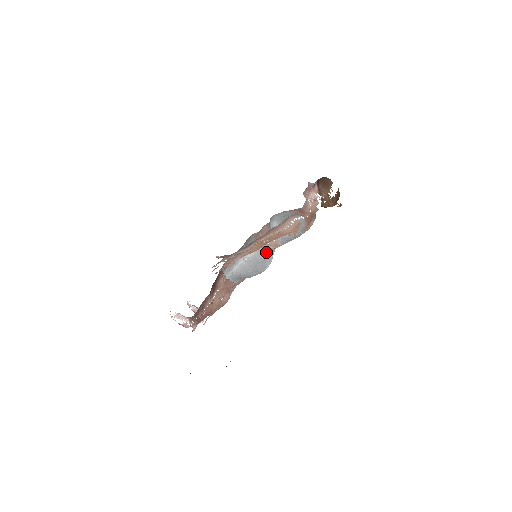
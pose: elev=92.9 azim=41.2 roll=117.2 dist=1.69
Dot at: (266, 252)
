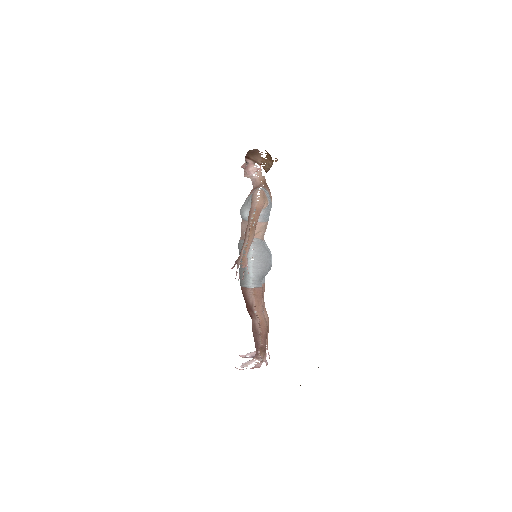
Dot at: (260, 241)
